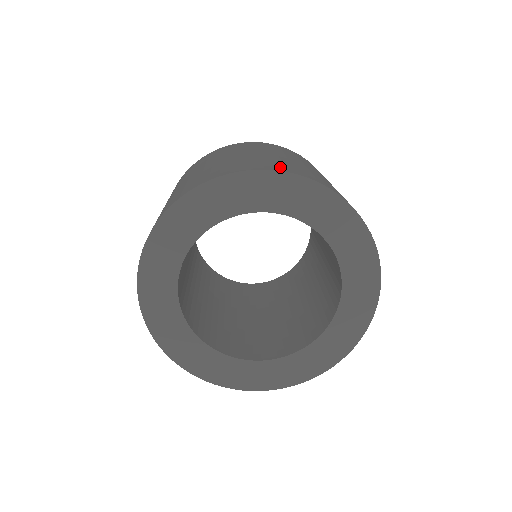
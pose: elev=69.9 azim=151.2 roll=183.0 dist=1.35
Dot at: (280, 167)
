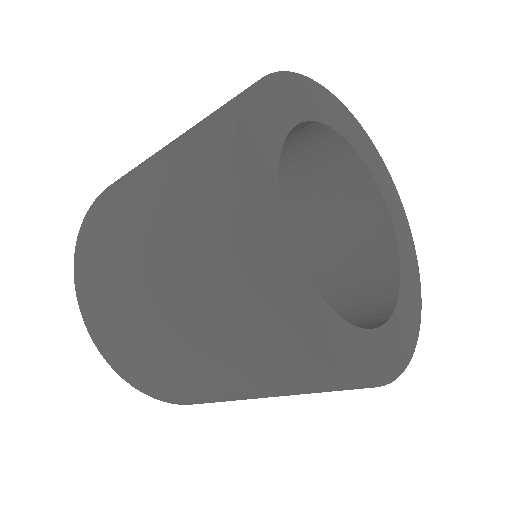
Dot at: occluded
